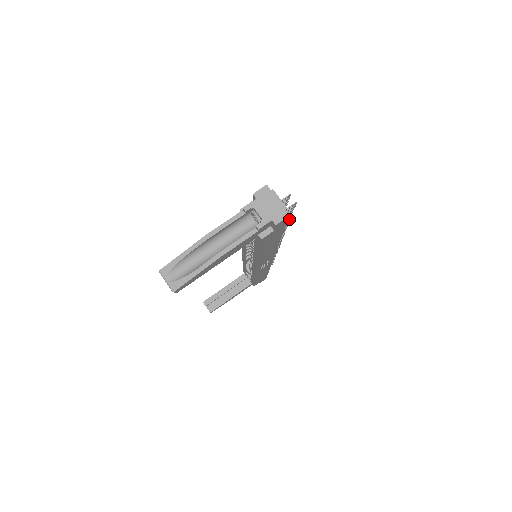
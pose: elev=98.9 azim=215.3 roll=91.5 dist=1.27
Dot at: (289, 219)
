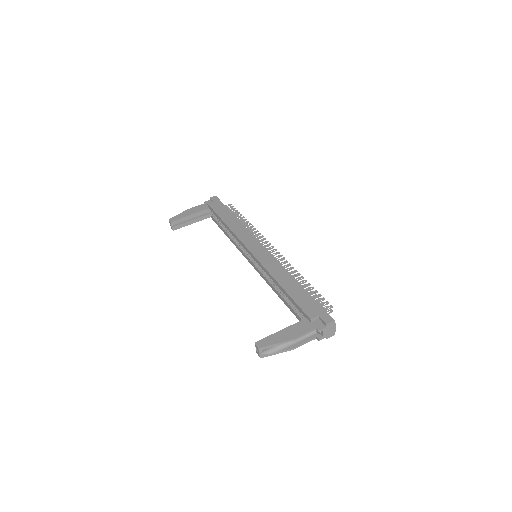
Dot at: occluded
